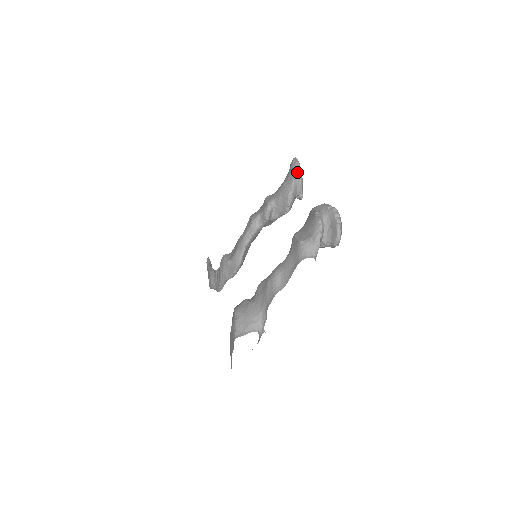
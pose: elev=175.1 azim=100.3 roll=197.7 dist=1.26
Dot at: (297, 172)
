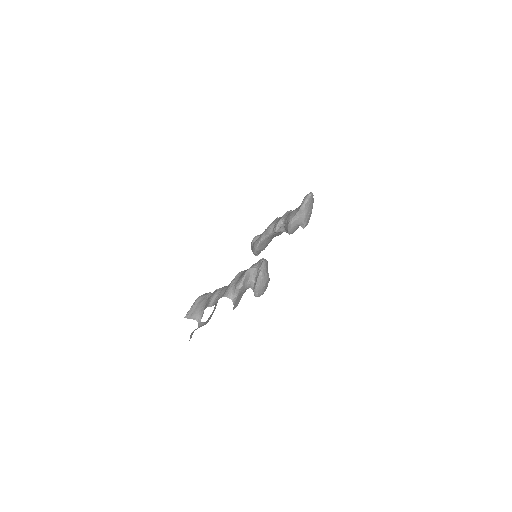
Dot at: (301, 209)
